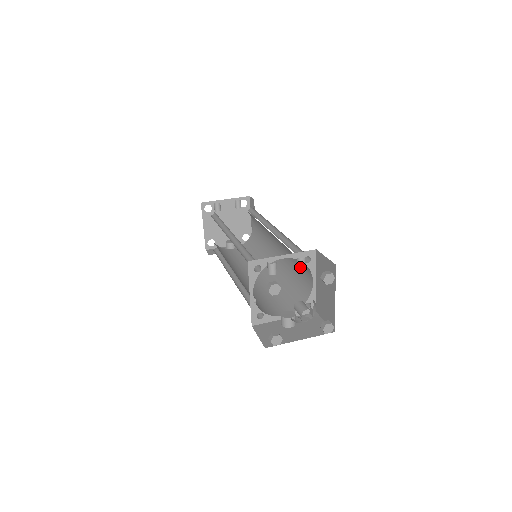
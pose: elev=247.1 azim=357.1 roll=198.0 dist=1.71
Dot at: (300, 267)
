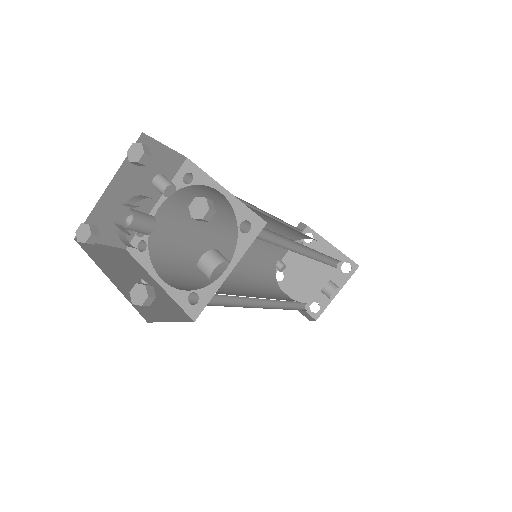
Dot at: (161, 191)
